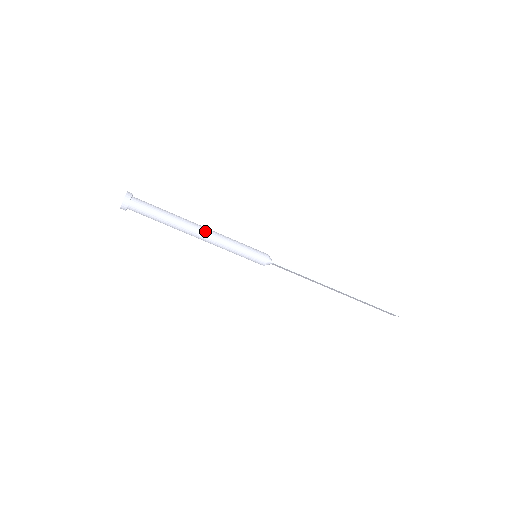
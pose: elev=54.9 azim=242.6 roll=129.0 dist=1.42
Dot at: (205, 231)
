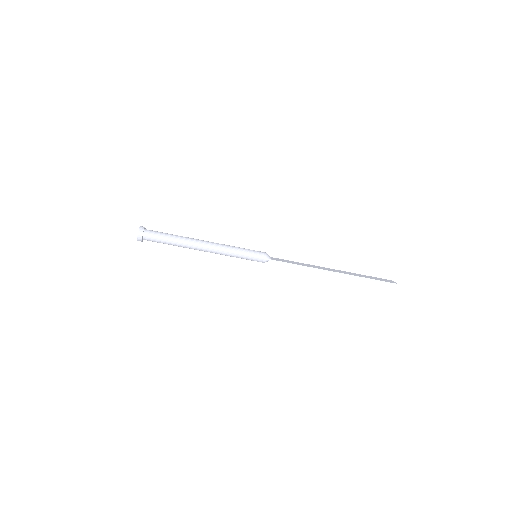
Dot at: (208, 246)
